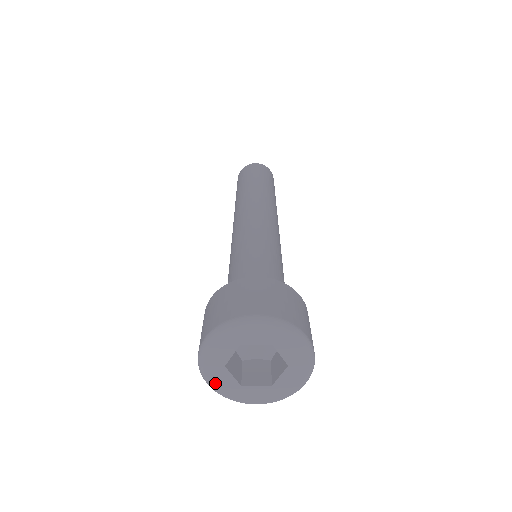
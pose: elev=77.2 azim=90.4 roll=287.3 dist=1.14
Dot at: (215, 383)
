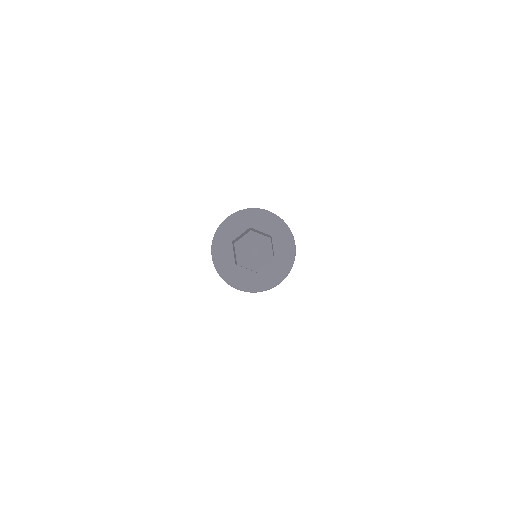
Dot at: (219, 254)
